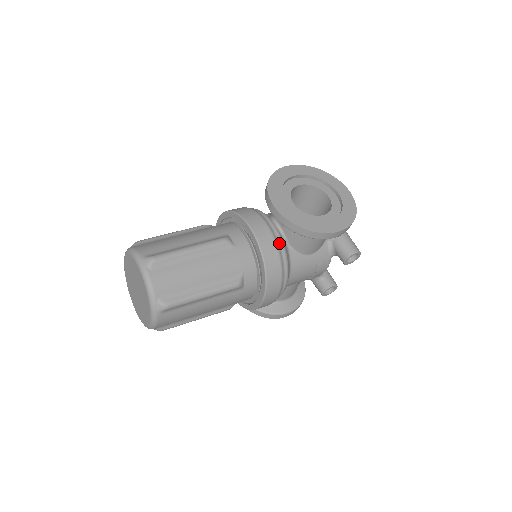
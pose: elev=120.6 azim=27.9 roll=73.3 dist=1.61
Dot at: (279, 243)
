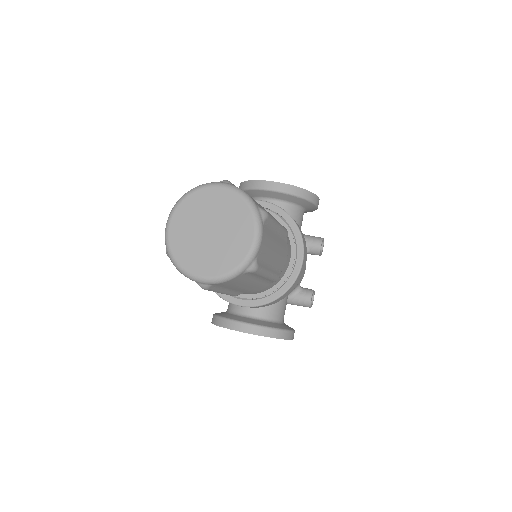
Dot at: occluded
